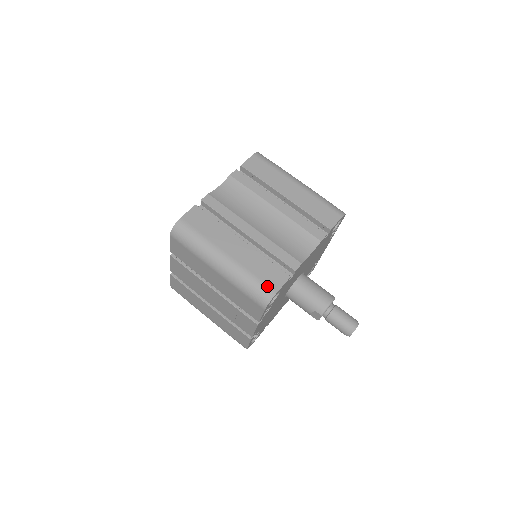
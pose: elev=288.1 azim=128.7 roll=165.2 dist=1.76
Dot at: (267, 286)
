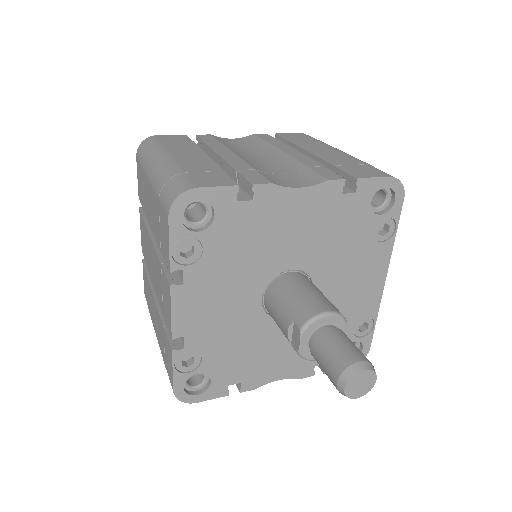
Dot at: (190, 181)
